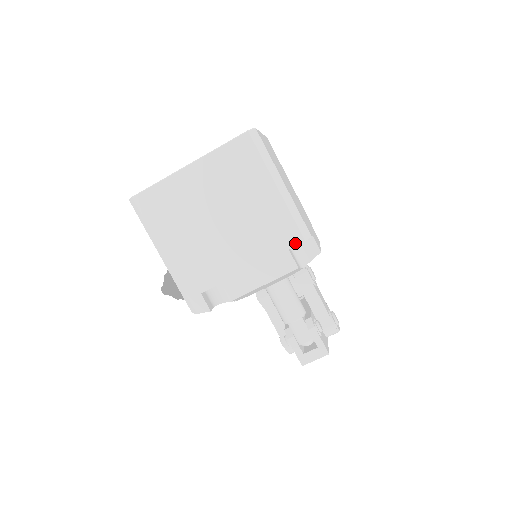
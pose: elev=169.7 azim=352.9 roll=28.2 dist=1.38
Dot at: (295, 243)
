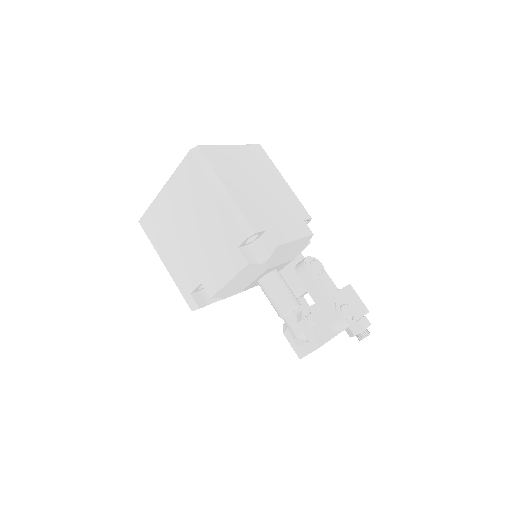
Dot at: (241, 241)
